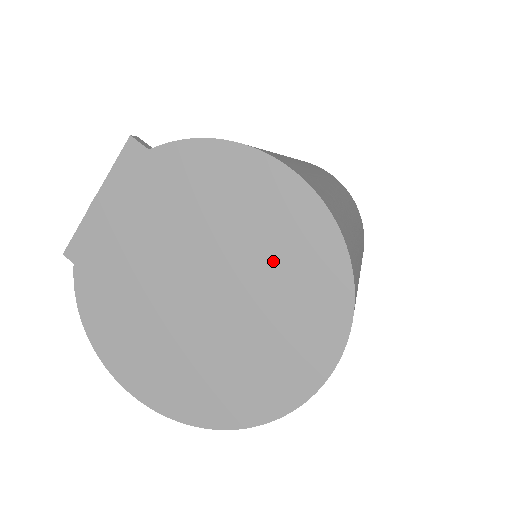
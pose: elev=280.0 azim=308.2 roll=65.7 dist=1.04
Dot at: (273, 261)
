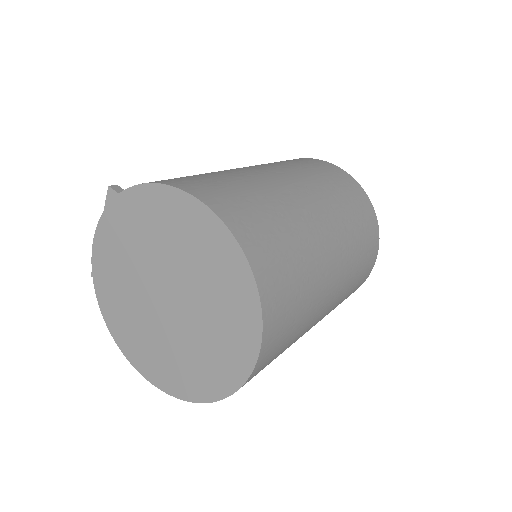
Dot at: (202, 272)
